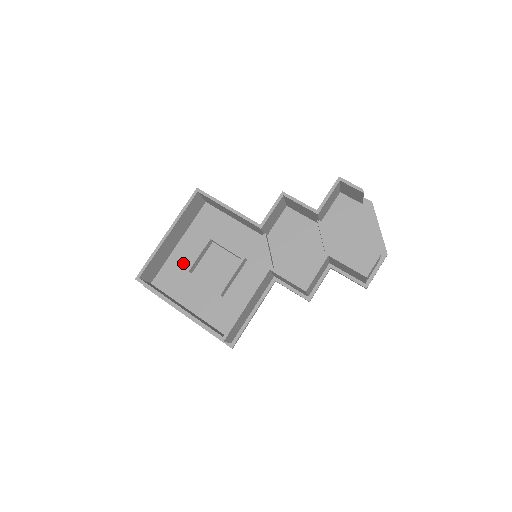
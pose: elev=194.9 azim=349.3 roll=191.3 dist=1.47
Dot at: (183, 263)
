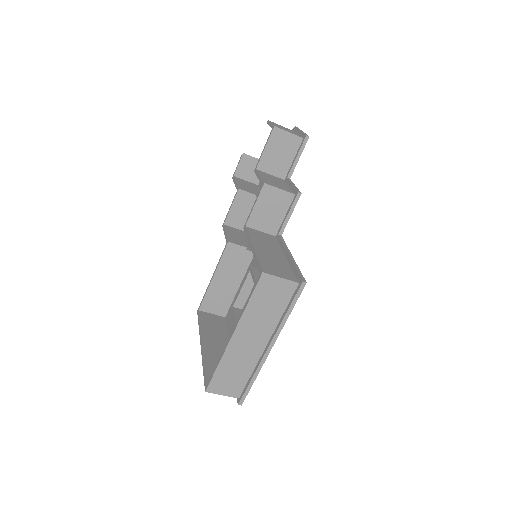
Dot at: occluded
